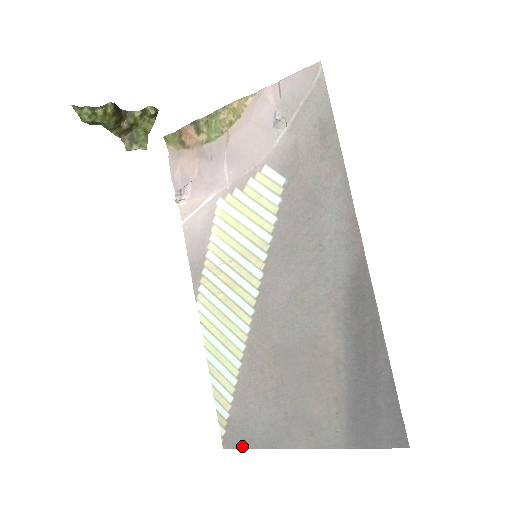
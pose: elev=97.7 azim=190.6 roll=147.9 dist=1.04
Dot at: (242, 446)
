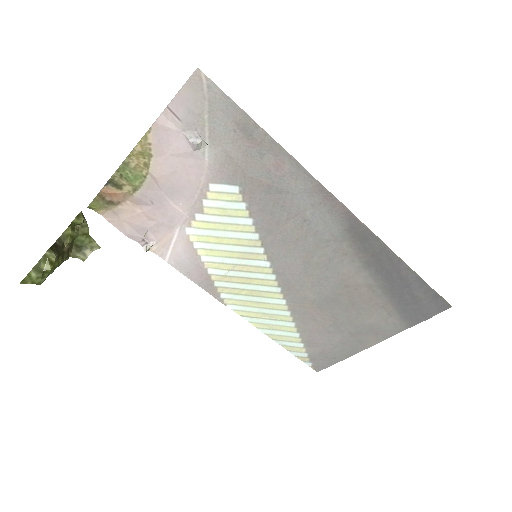
Dot at: (330, 364)
